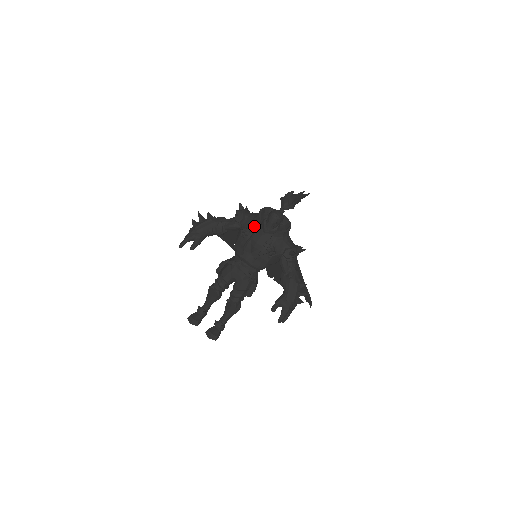
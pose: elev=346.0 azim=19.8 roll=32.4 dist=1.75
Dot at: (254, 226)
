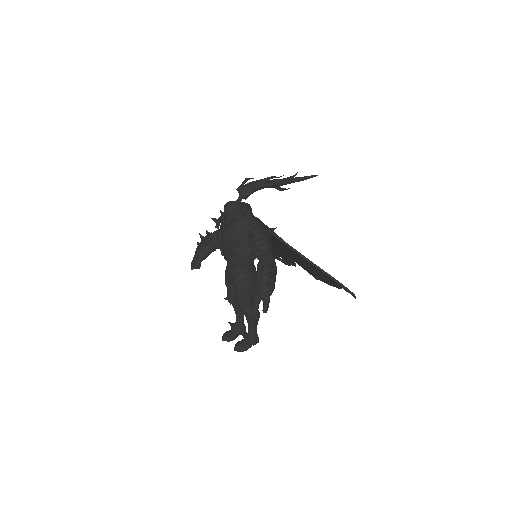
Dot at: (222, 225)
